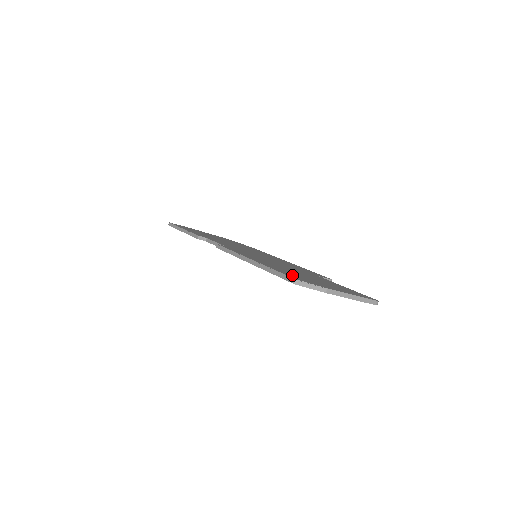
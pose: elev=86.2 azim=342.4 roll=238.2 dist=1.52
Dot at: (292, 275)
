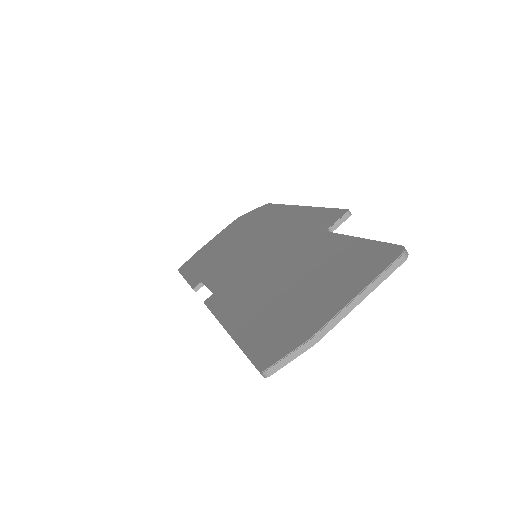
Dot at: (265, 340)
